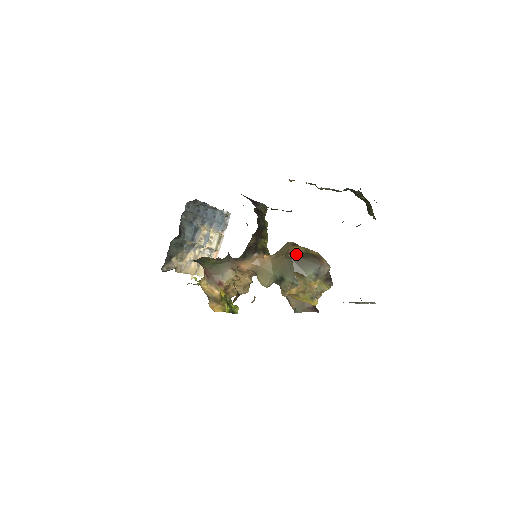
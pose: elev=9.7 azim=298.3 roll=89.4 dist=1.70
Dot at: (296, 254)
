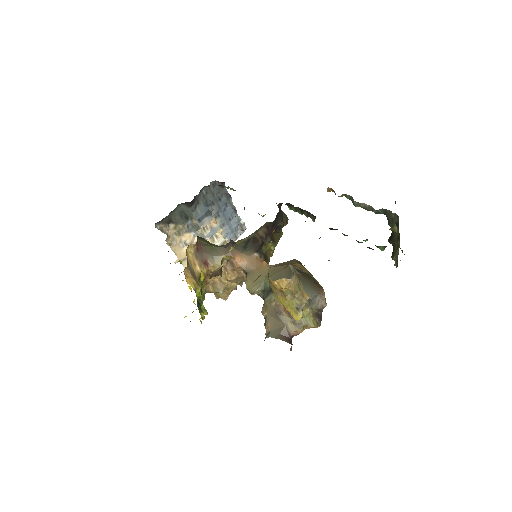
Dot at: (298, 269)
